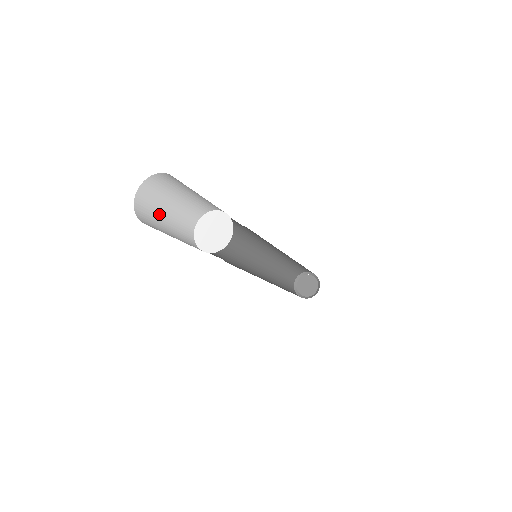
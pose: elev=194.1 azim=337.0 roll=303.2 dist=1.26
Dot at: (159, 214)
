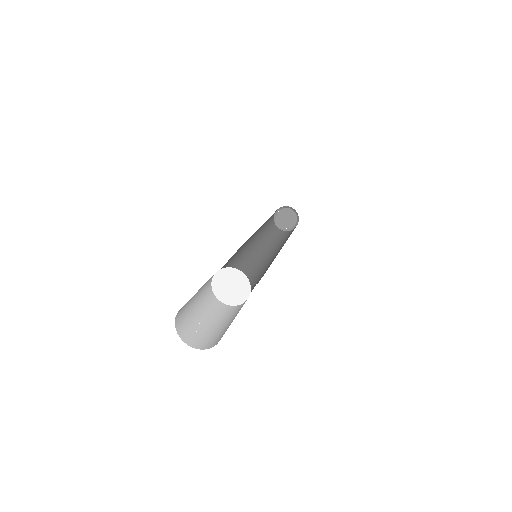
Dot at: occluded
